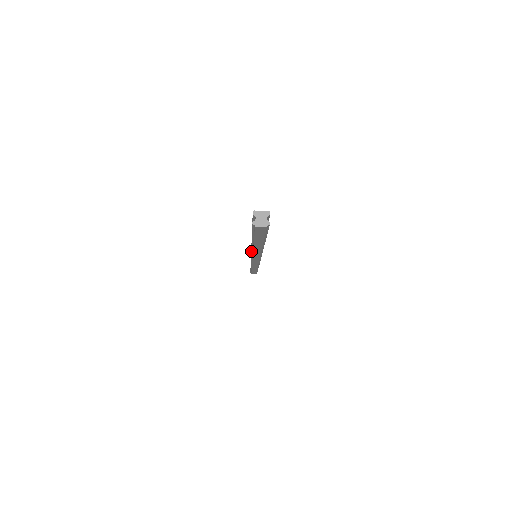
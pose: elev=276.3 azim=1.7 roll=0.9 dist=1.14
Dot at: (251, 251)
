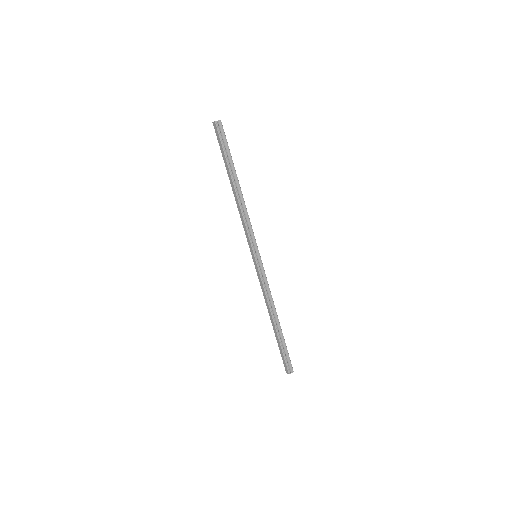
Dot at: (240, 214)
